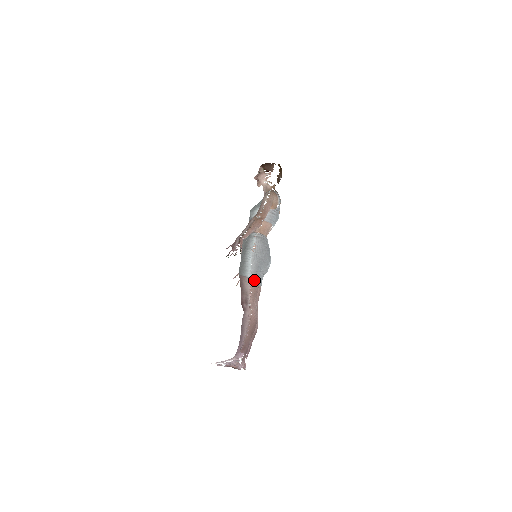
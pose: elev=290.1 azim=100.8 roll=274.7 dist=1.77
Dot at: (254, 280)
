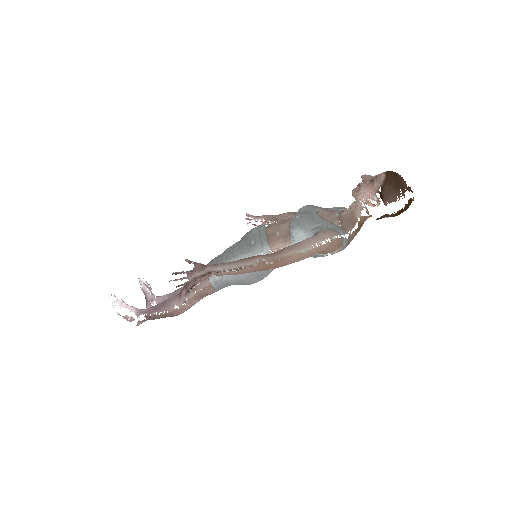
Dot at: (213, 288)
